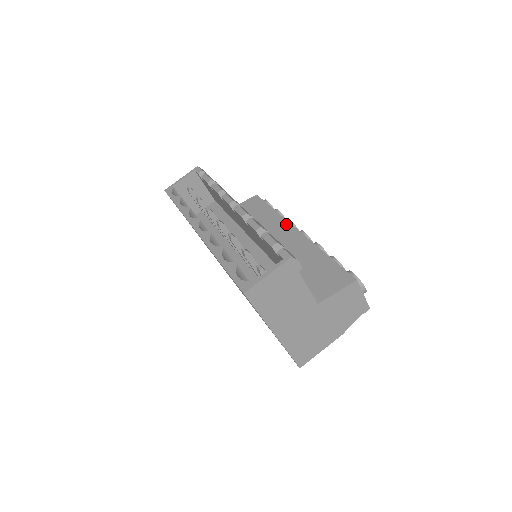
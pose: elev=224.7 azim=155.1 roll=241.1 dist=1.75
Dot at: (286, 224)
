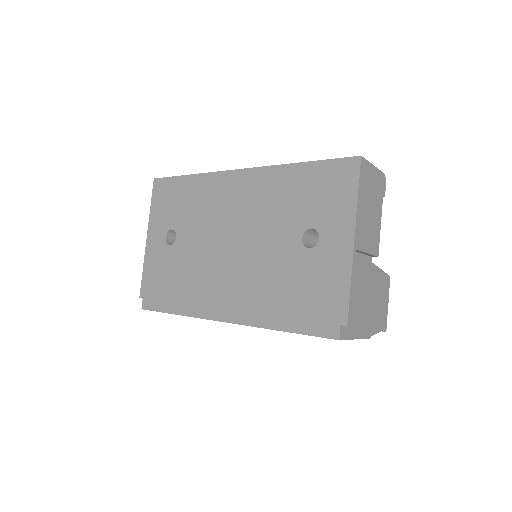
Dot at: occluded
